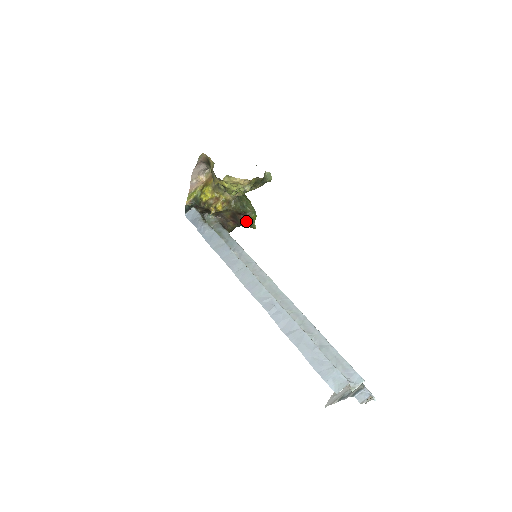
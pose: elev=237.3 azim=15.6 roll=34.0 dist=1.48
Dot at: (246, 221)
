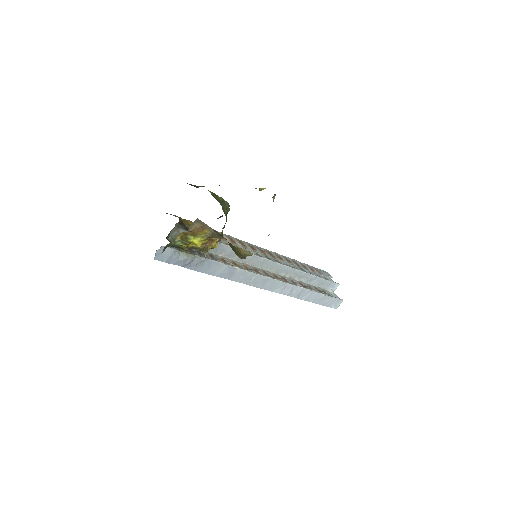
Dot at: (220, 217)
